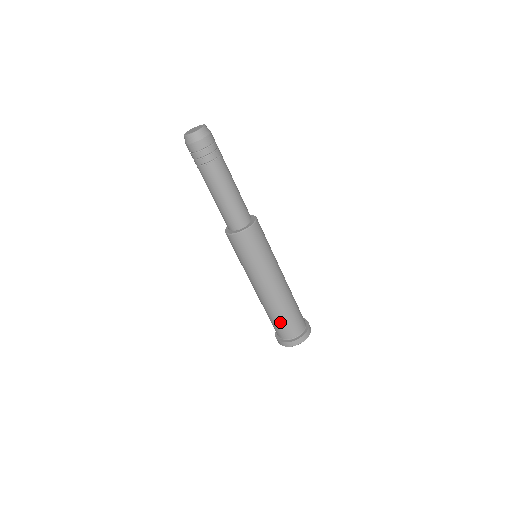
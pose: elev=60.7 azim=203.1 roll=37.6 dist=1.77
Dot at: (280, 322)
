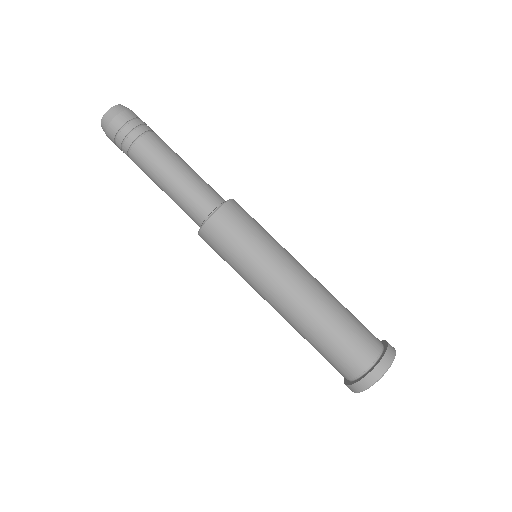
Dot at: (351, 326)
